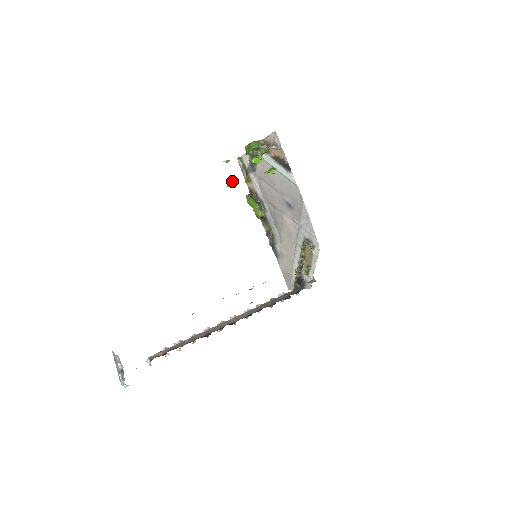
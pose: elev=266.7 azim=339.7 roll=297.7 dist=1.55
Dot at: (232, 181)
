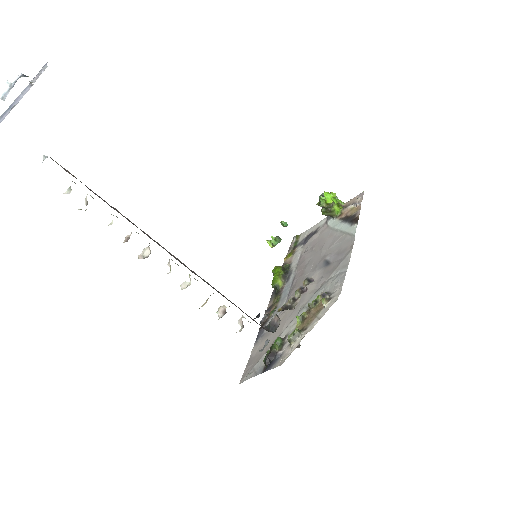
Dot at: (277, 236)
